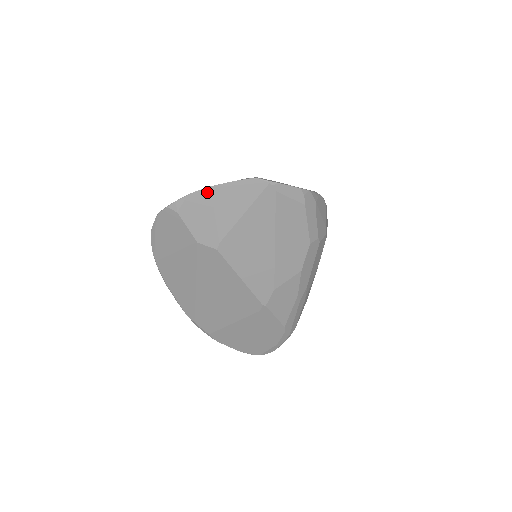
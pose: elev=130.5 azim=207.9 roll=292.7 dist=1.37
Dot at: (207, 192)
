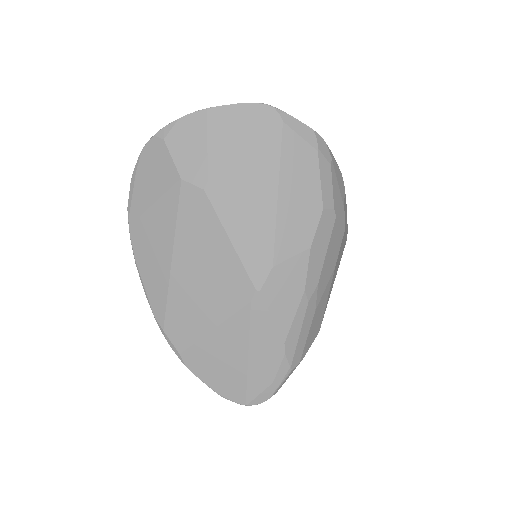
Dot at: (202, 115)
